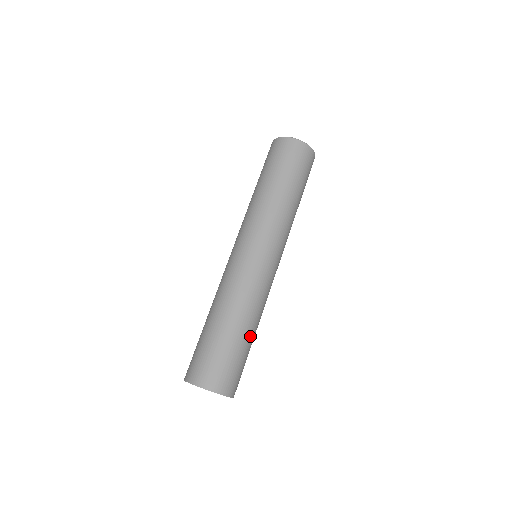
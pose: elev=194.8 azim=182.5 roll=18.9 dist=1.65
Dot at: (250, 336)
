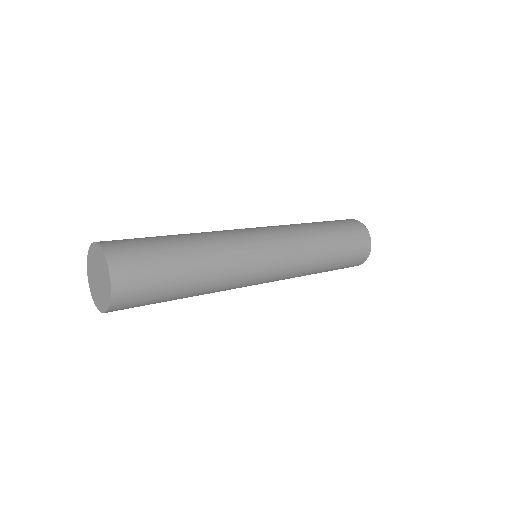
Dot at: (189, 266)
